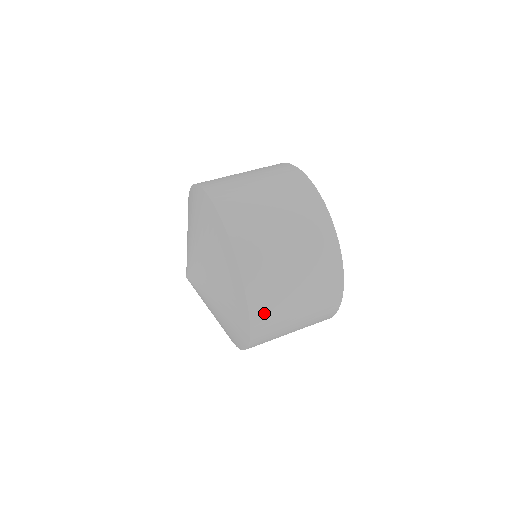
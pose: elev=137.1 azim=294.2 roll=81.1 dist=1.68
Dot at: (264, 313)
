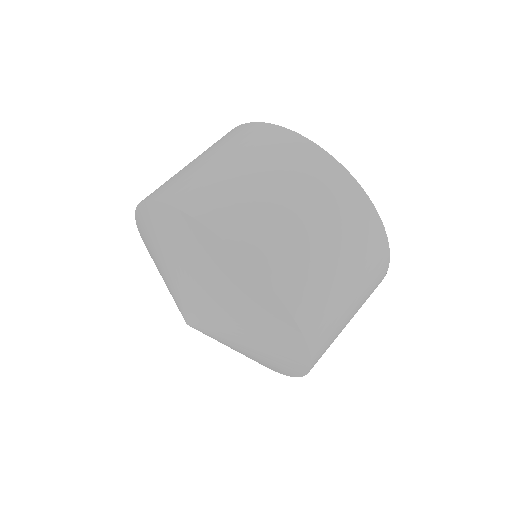
Dot at: occluded
